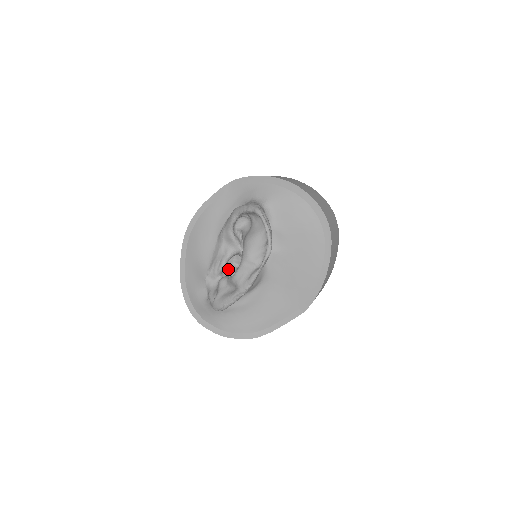
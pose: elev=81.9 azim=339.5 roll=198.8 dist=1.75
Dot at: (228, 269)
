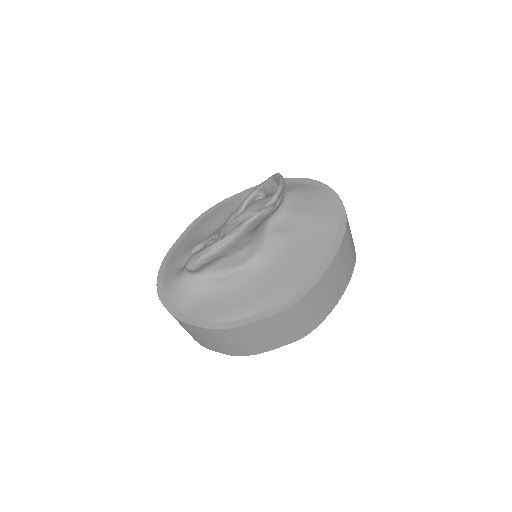
Dot at: occluded
